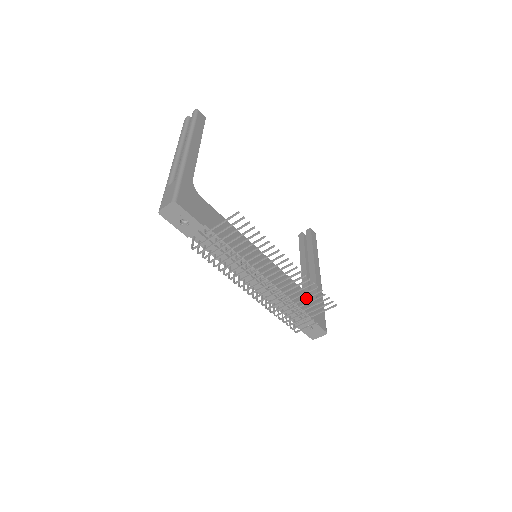
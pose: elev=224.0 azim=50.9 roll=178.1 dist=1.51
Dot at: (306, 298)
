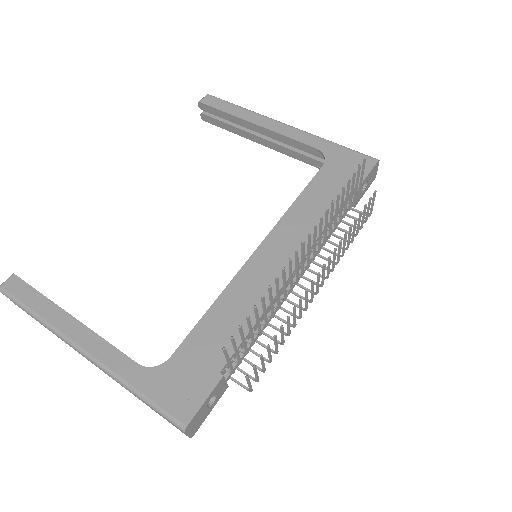
Dot at: (342, 206)
